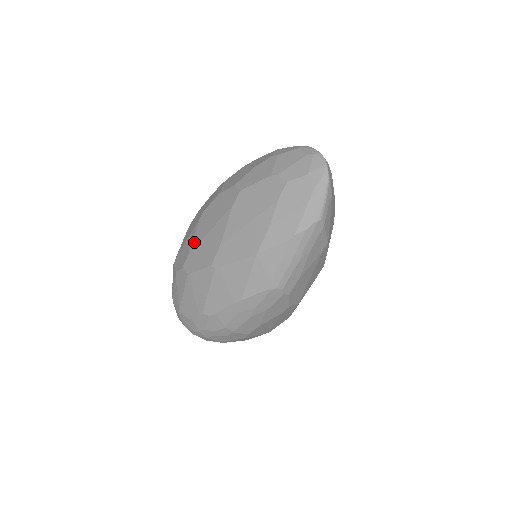
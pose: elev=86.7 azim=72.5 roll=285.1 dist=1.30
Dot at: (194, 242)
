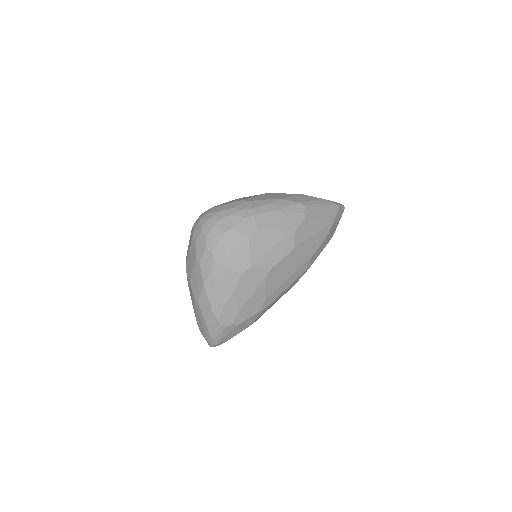
Dot at: occluded
